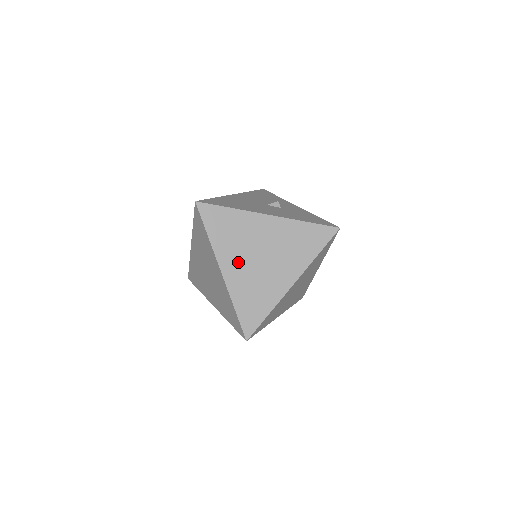
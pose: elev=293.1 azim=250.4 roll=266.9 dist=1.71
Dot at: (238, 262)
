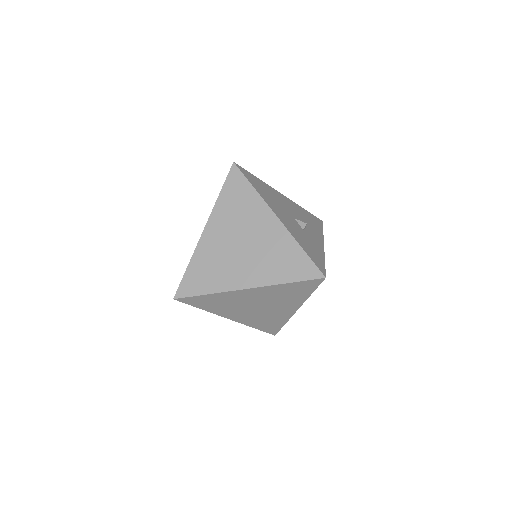
Dot at: (222, 233)
